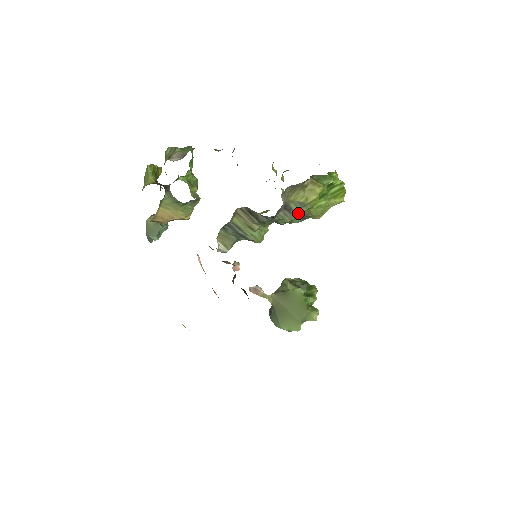
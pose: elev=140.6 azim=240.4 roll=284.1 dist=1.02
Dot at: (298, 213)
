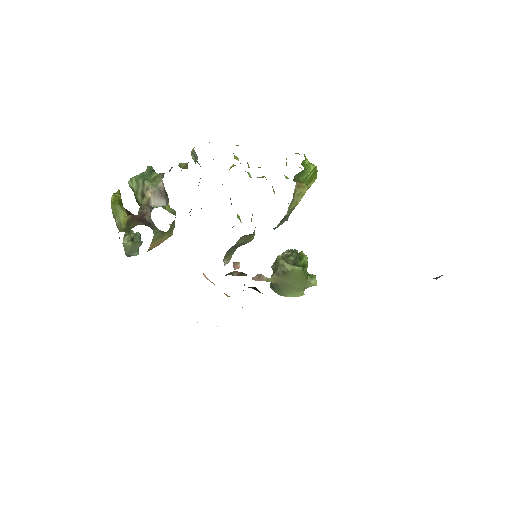
Dot at: occluded
